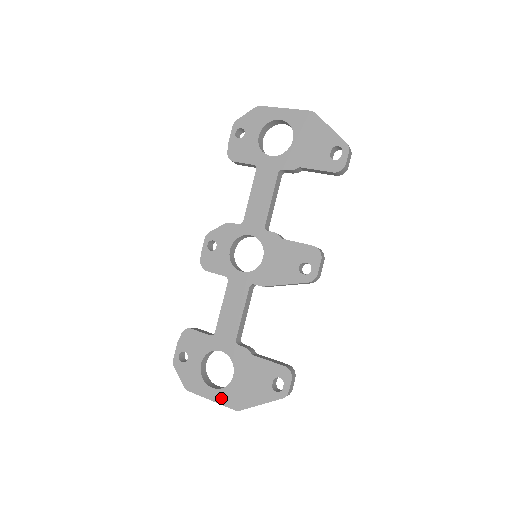
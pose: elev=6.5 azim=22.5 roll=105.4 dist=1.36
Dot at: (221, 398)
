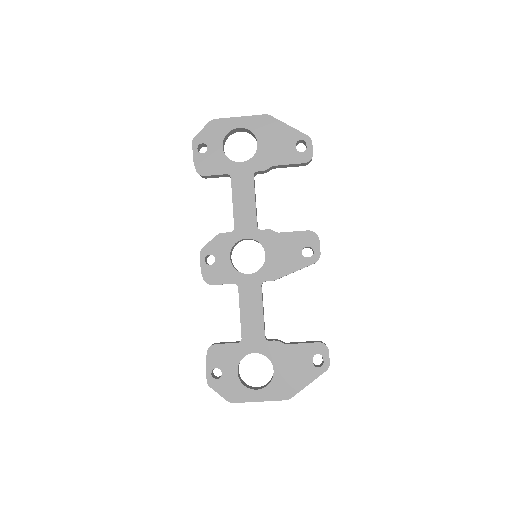
Dot at: (269, 395)
